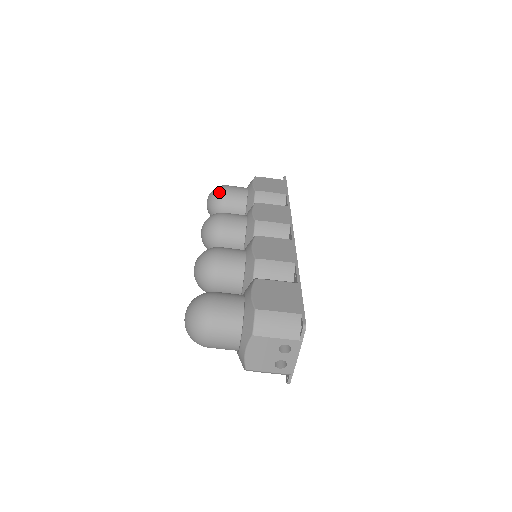
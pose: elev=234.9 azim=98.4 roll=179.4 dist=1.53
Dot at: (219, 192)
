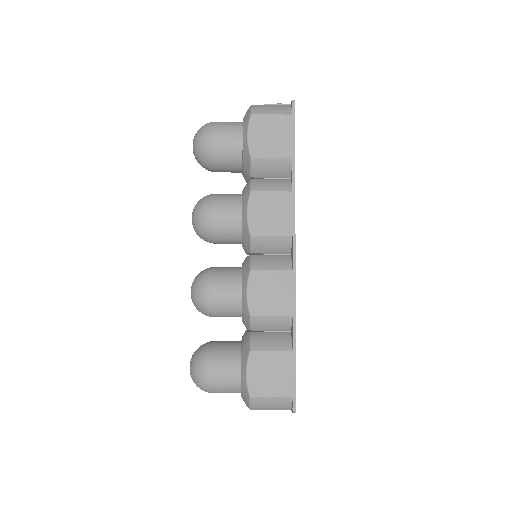
Dot at: (205, 150)
